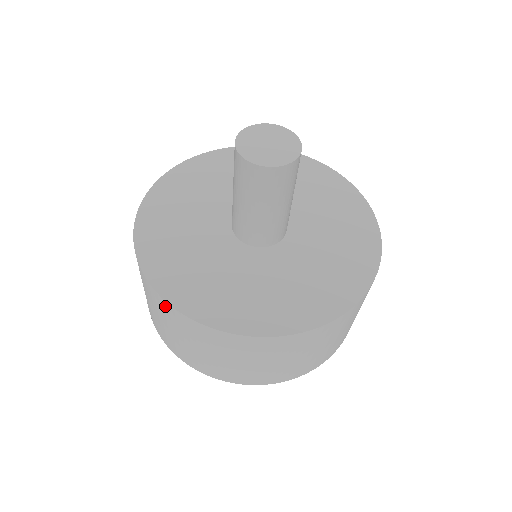
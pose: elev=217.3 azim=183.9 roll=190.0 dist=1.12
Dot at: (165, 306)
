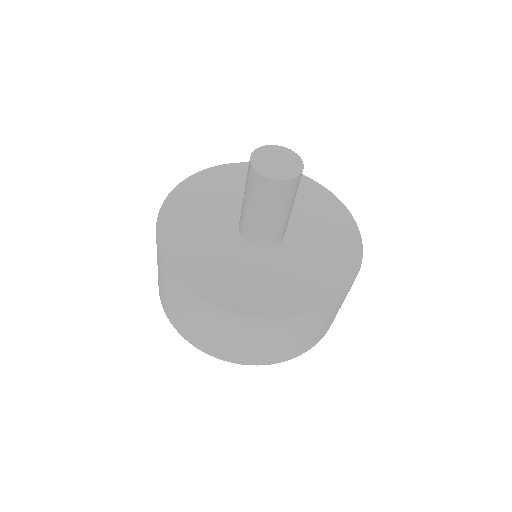
Dot at: (219, 314)
